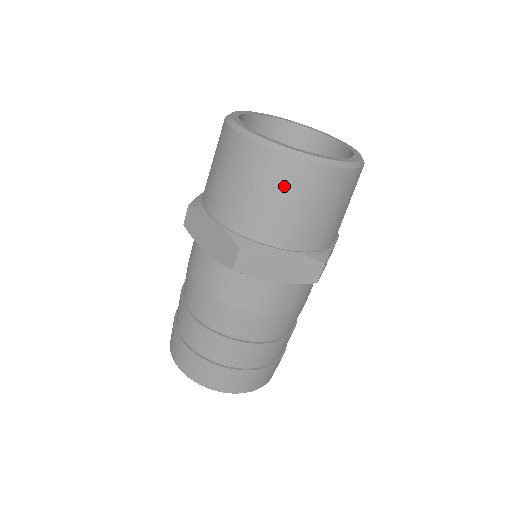
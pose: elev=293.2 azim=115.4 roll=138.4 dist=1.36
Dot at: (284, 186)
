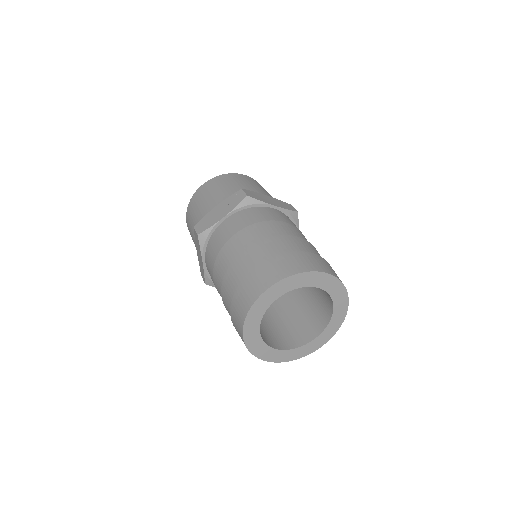
Dot at: (240, 179)
